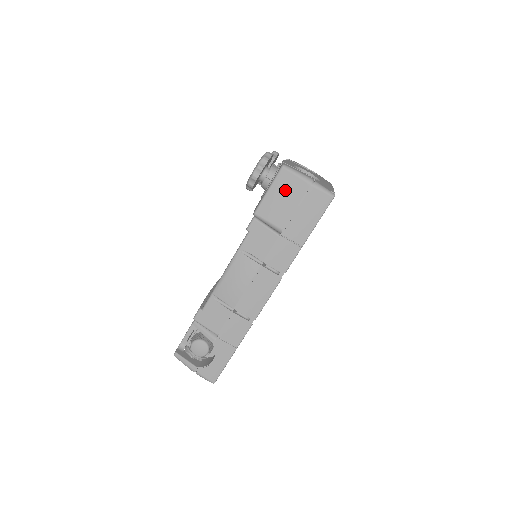
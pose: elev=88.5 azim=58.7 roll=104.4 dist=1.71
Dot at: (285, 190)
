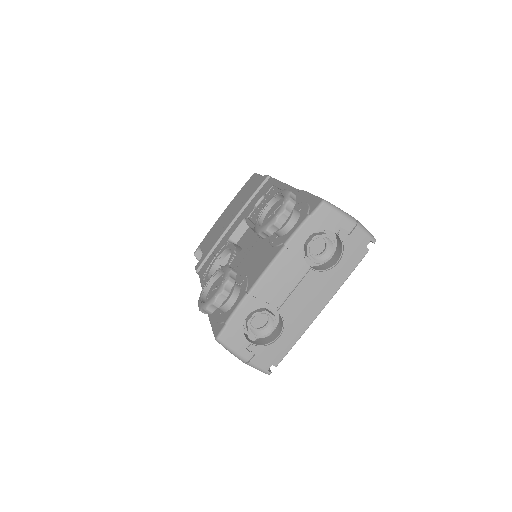
Dot at: occluded
